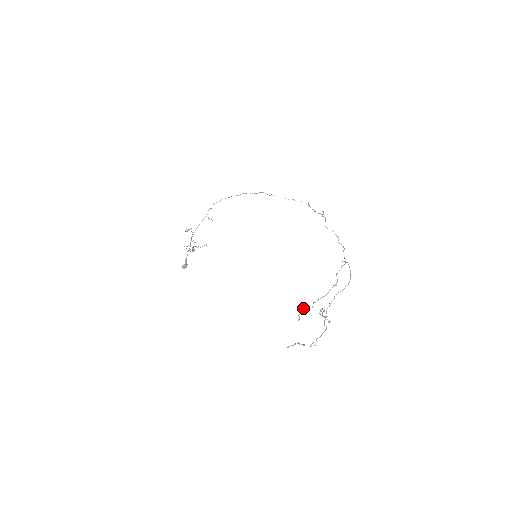
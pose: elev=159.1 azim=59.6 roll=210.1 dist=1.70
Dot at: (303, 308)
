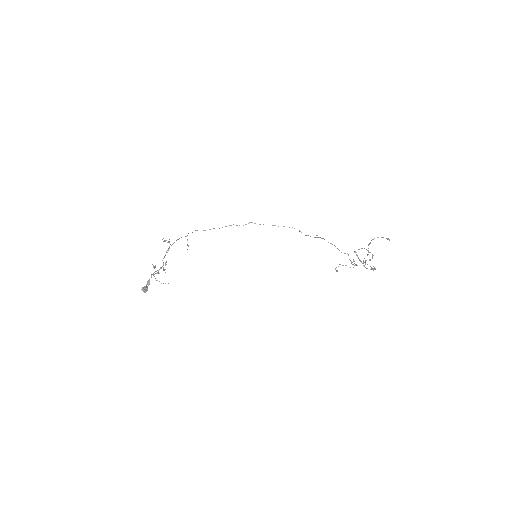
Dot at: occluded
